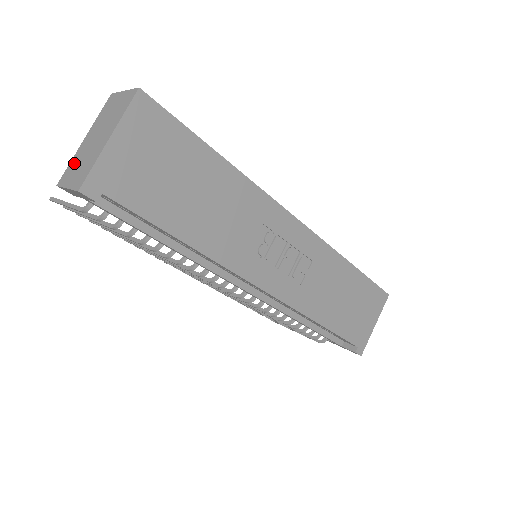
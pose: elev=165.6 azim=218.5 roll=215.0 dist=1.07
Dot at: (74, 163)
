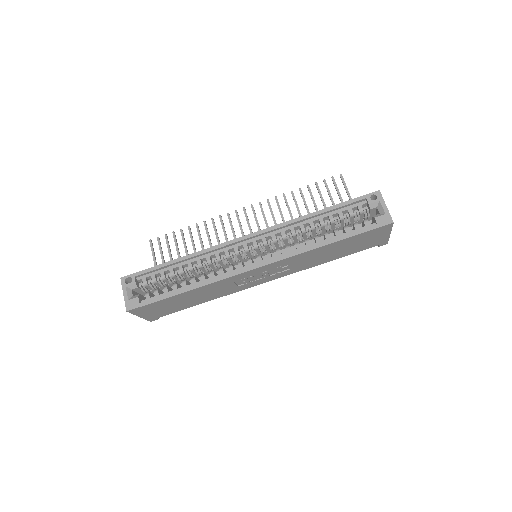
Dot at: occluded
